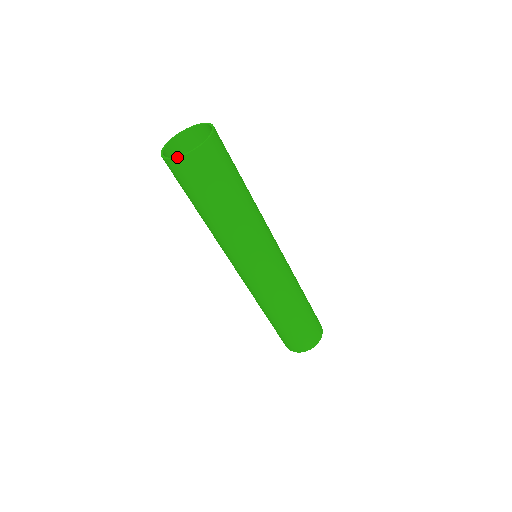
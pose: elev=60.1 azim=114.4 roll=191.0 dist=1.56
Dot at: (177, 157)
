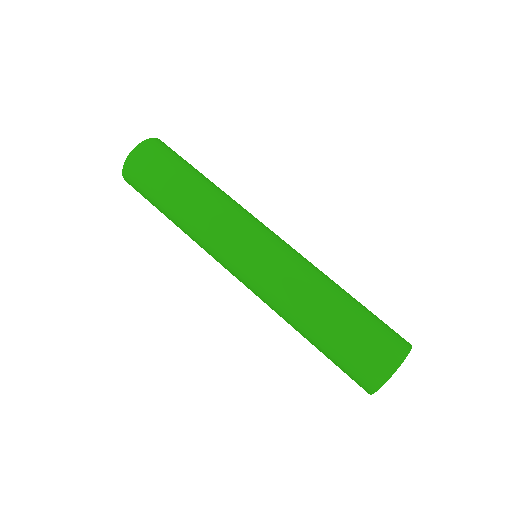
Dot at: (124, 163)
